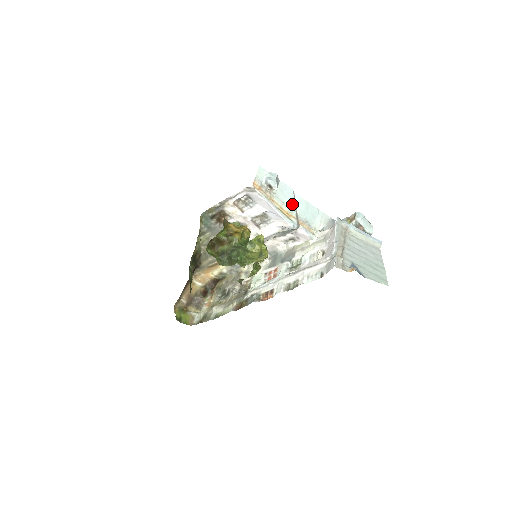
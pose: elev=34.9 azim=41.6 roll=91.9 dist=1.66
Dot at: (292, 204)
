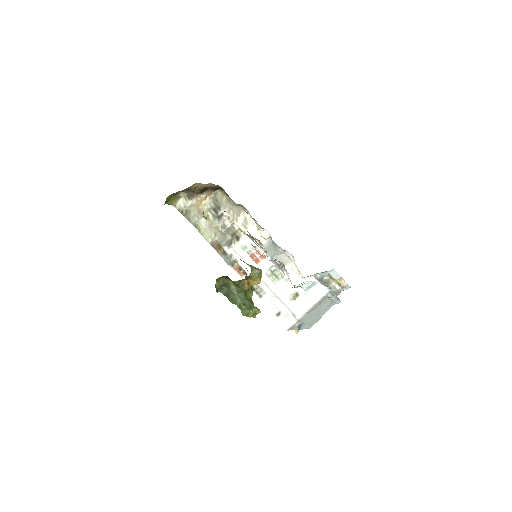
Dot at: occluded
